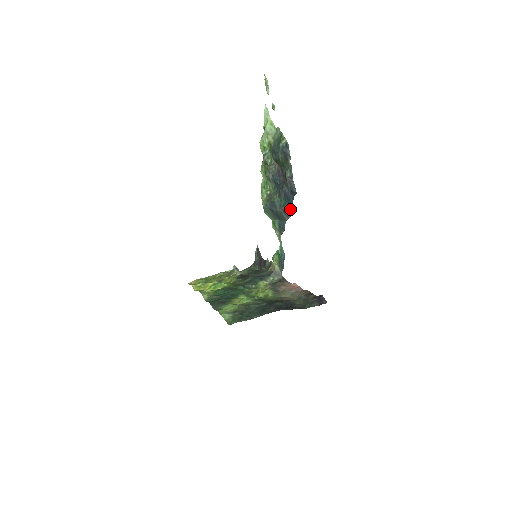
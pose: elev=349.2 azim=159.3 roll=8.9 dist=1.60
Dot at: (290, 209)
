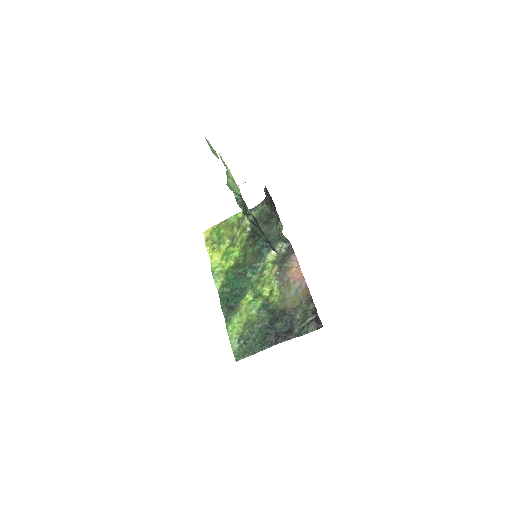
Dot at: occluded
